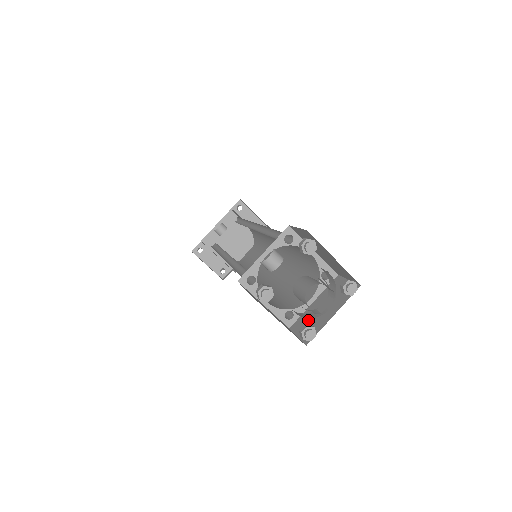
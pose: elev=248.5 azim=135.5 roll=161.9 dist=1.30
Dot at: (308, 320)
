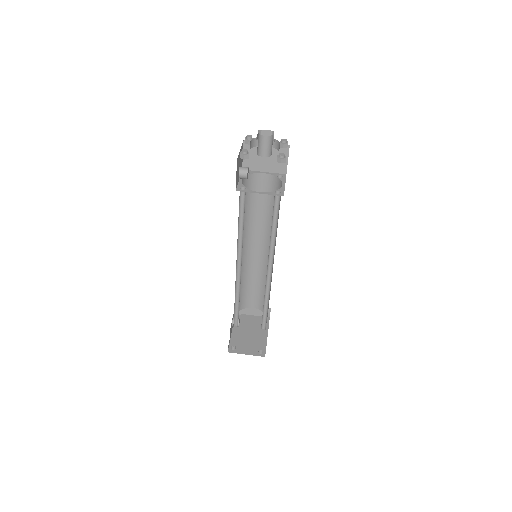
Dot at: occluded
